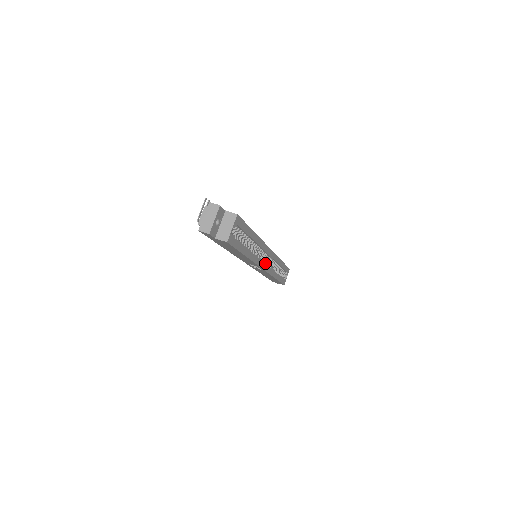
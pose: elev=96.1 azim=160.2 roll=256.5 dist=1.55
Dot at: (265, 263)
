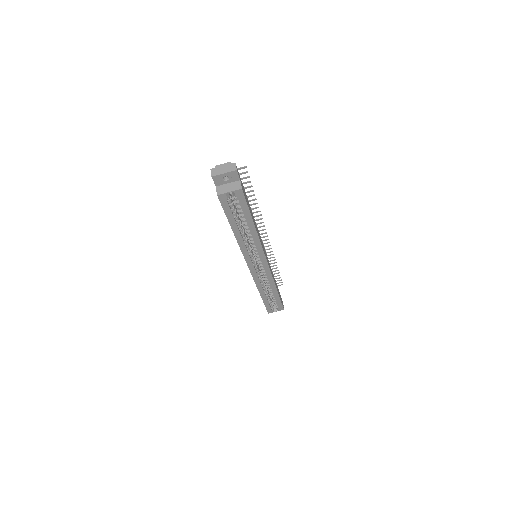
Dot at: (255, 267)
